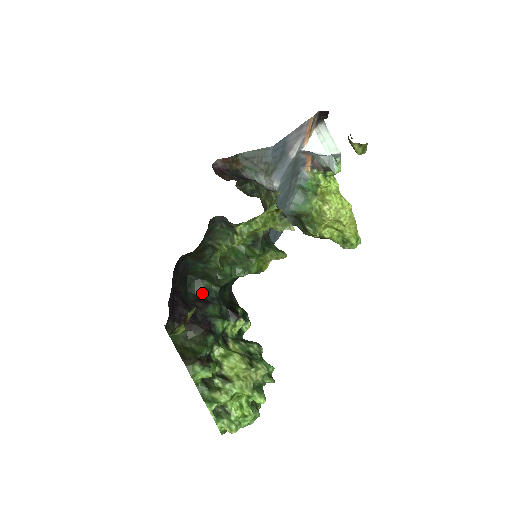
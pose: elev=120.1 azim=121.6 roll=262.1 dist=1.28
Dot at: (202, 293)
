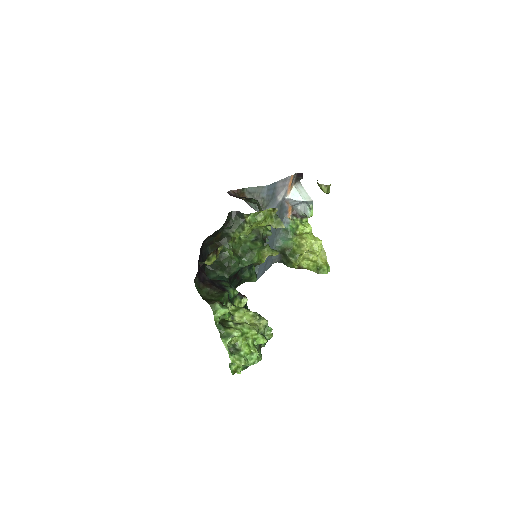
Dot at: (216, 279)
